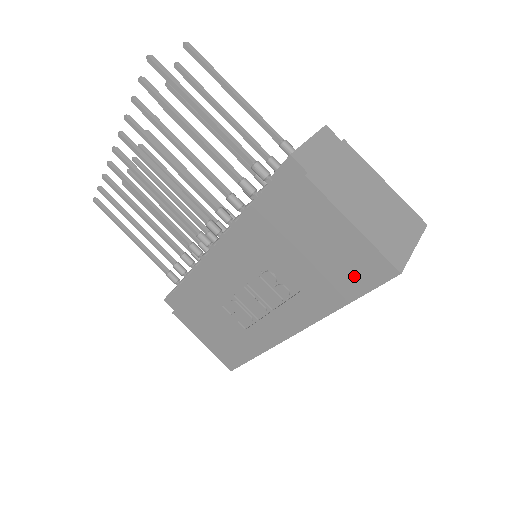
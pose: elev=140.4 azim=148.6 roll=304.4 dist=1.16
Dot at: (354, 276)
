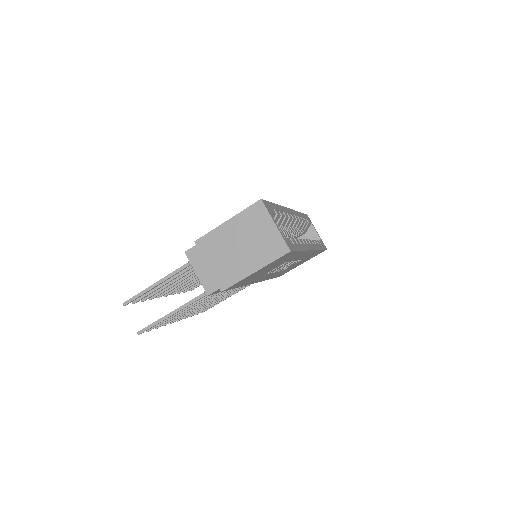
Dot at: (285, 258)
